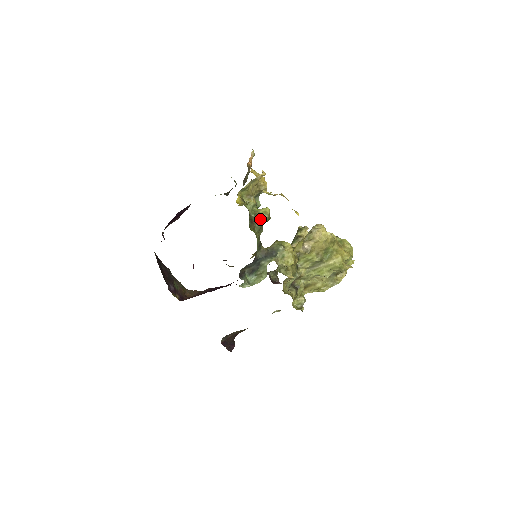
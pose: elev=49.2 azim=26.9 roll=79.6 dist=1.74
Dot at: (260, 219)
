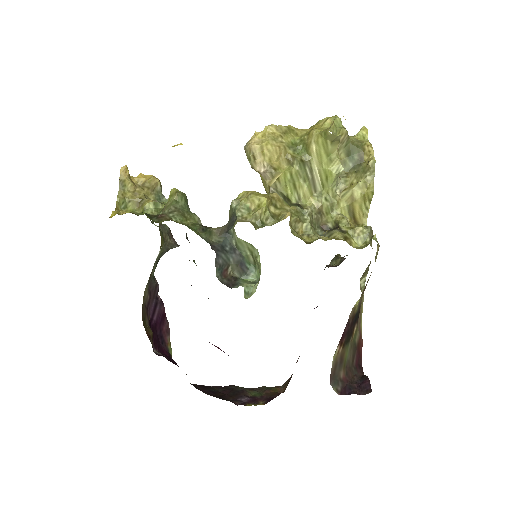
Dot at: (170, 206)
